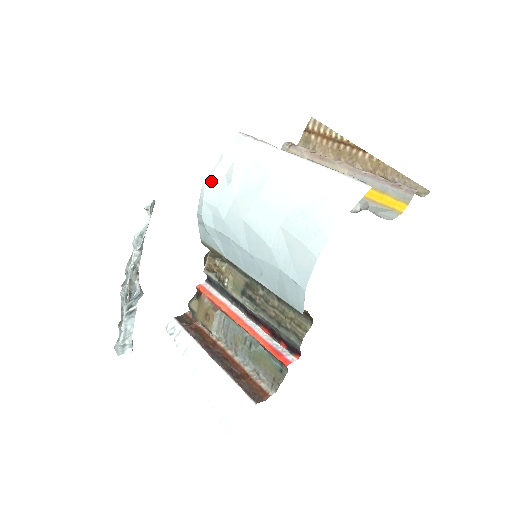
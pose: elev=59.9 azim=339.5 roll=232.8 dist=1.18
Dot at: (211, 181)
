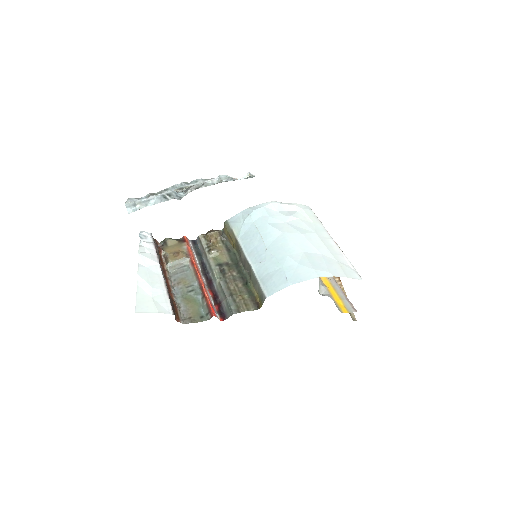
Dot at: (278, 205)
